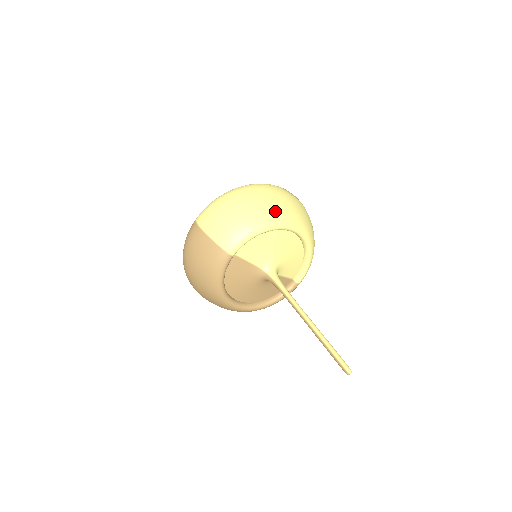
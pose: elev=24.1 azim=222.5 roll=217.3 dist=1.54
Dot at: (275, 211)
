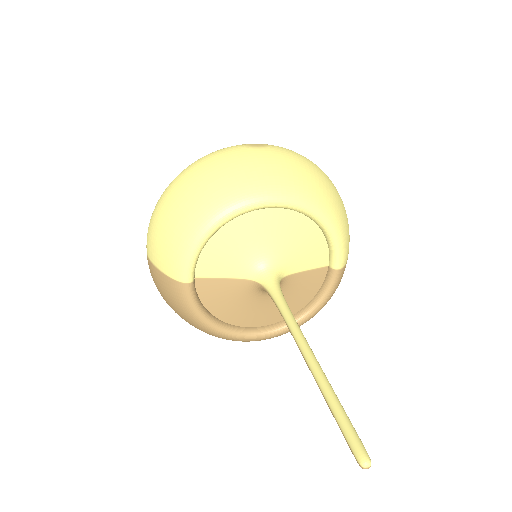
Dot at: (218, 192)
